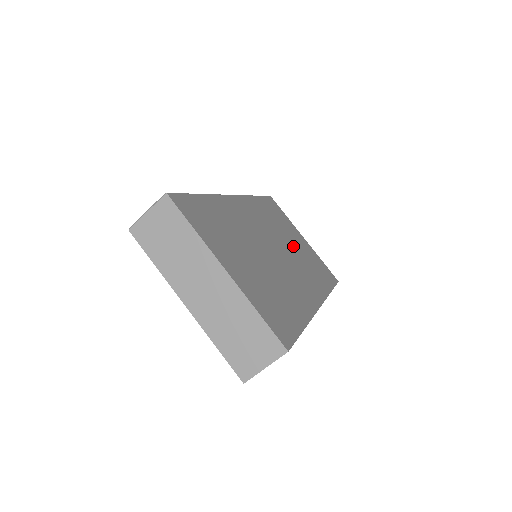
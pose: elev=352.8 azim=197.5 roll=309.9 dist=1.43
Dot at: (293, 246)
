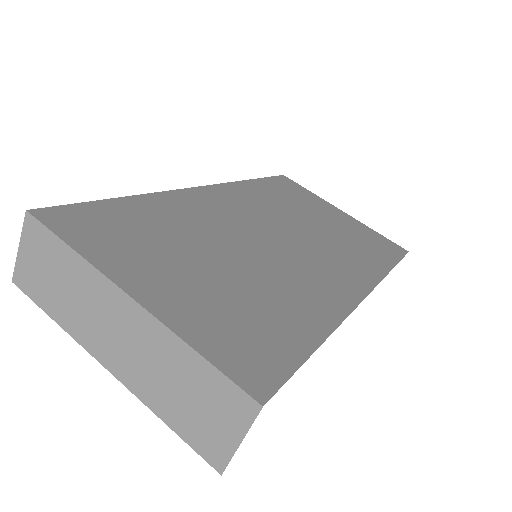
Dot at: (317, 225)
